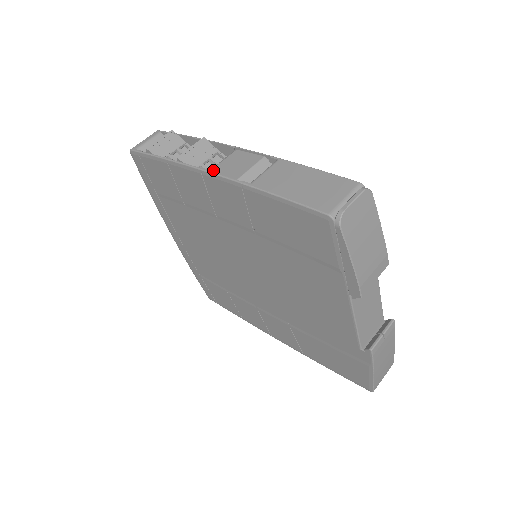
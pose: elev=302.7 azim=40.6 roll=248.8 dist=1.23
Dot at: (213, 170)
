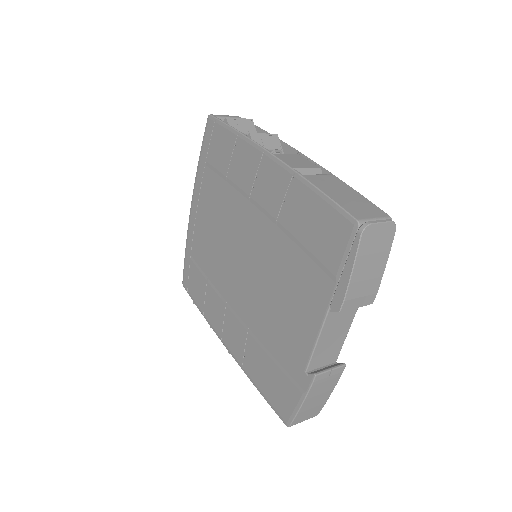
Dot at: (275, 155)
